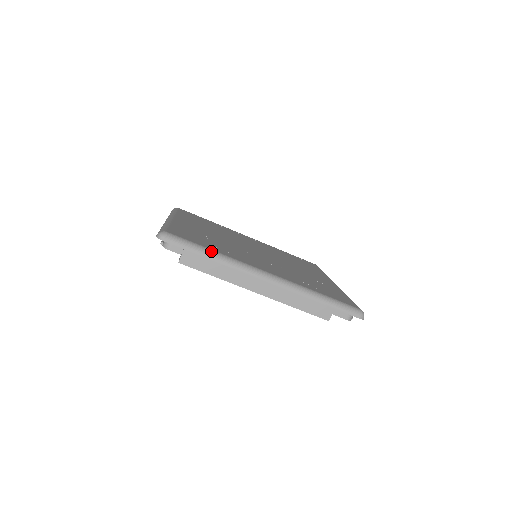
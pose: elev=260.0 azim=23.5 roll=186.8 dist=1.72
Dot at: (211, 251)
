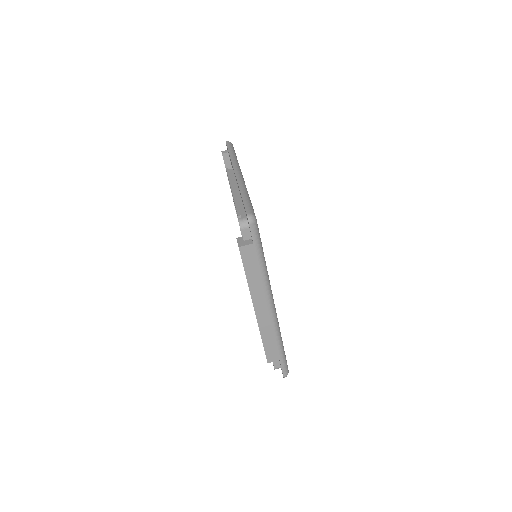
Dot at: occluded
